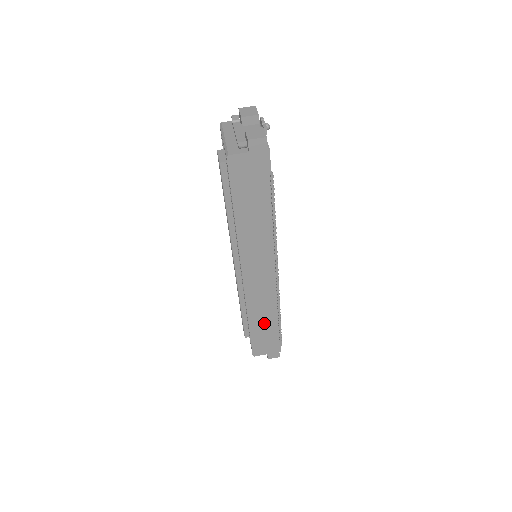
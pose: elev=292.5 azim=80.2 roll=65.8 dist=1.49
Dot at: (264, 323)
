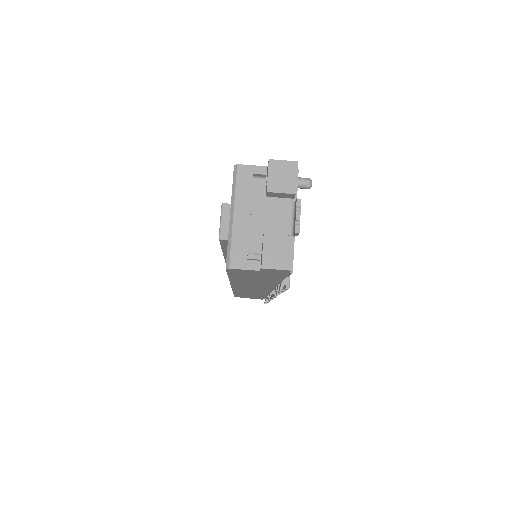
Dot at: (251, 295)
